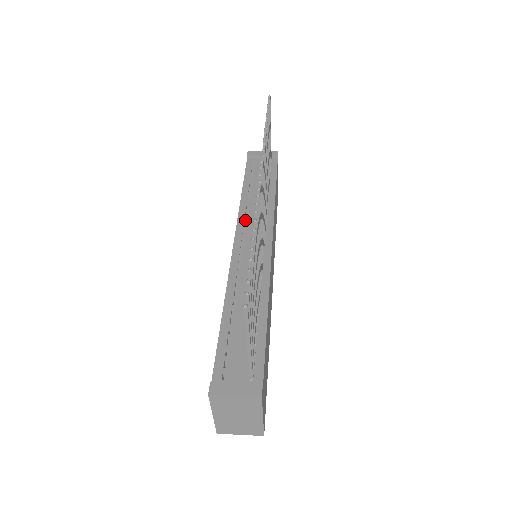
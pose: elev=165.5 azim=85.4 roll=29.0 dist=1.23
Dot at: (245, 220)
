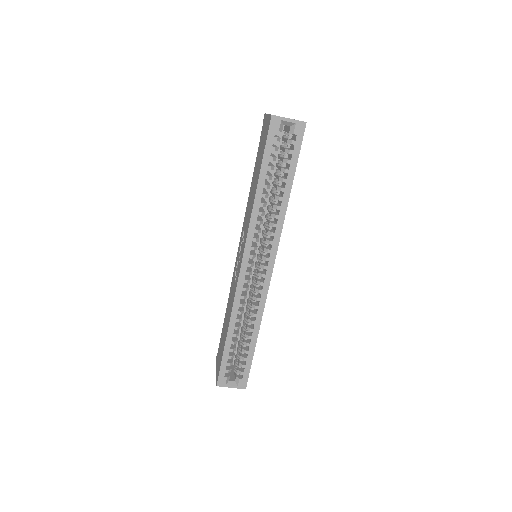
Dot at: occluded
